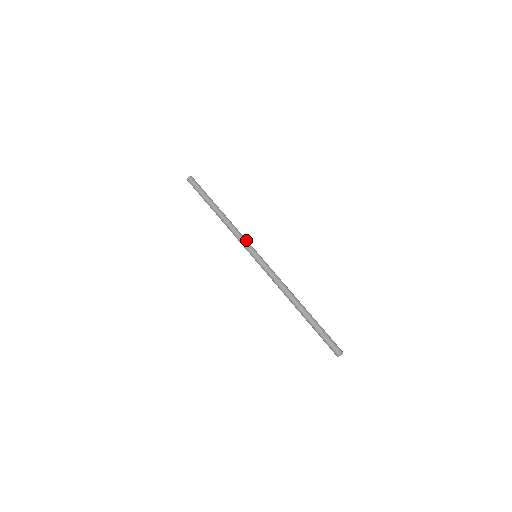
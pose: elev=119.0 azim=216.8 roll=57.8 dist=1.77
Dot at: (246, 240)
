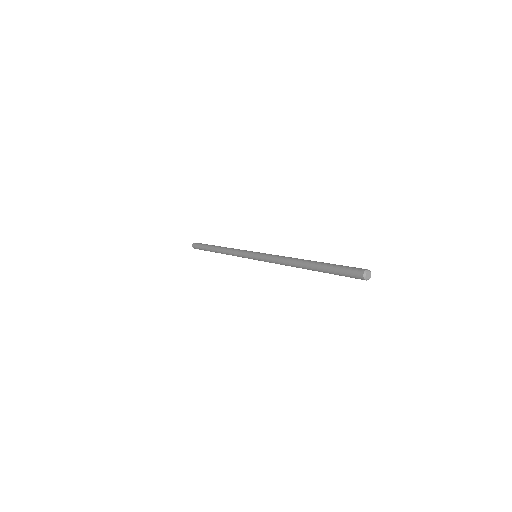
Dot at: occluded
